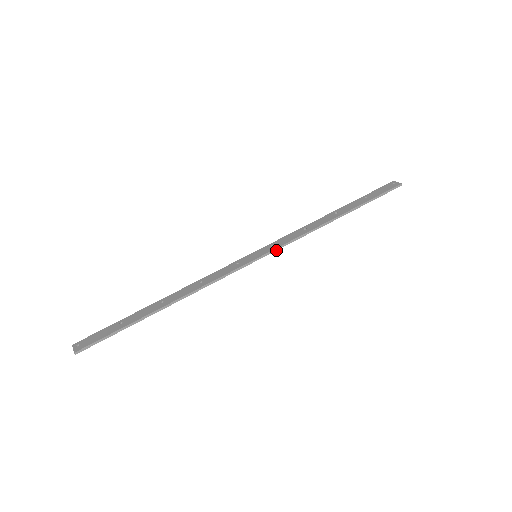
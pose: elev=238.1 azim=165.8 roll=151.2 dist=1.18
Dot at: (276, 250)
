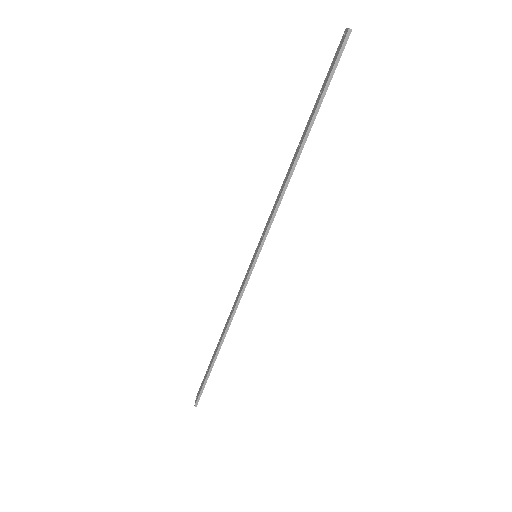
Dot at: occluded
